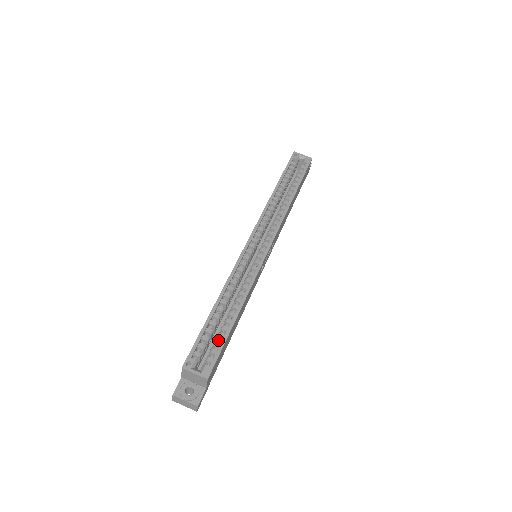
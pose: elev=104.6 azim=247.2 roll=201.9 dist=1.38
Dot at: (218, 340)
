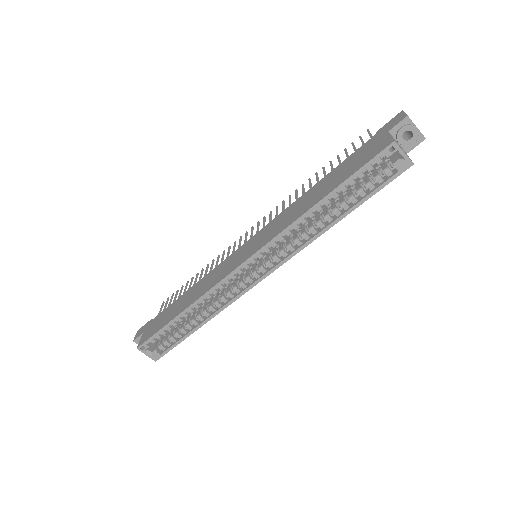
Dot at: (176, 335)
